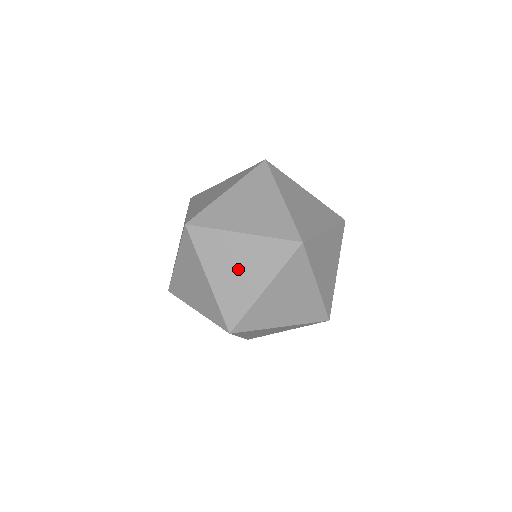
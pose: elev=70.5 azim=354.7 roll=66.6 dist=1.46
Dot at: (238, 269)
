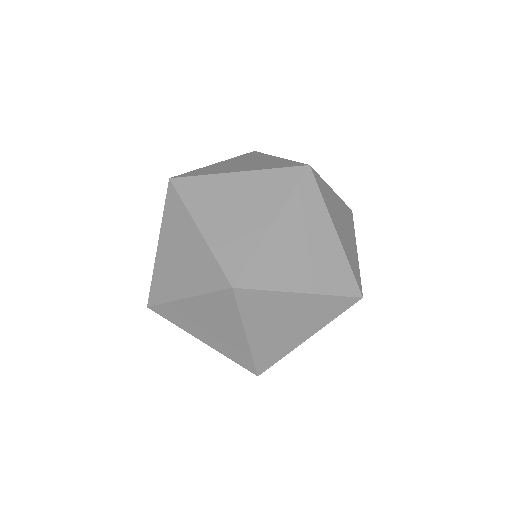
Dot at: (179, 259)
